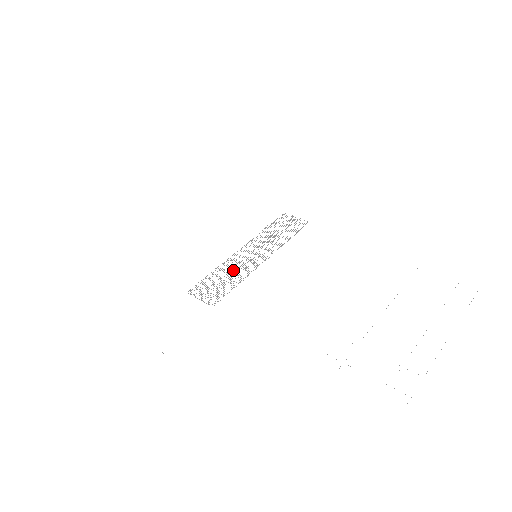
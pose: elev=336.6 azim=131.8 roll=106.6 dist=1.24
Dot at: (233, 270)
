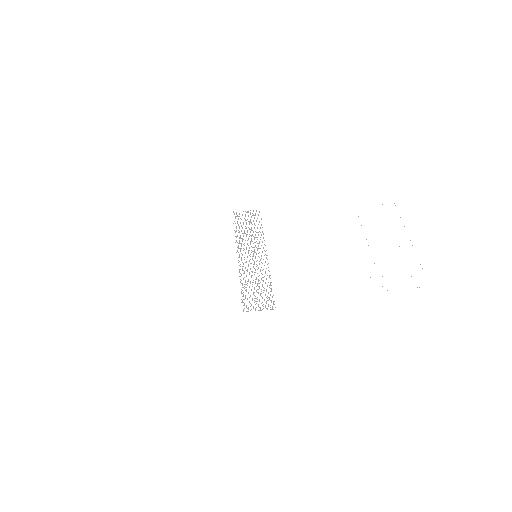
Dot at: occluded
